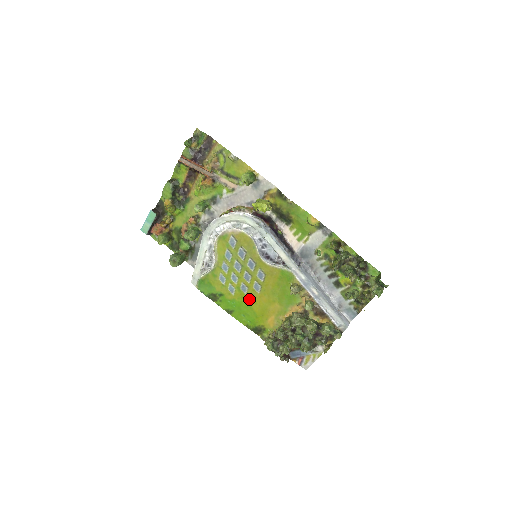
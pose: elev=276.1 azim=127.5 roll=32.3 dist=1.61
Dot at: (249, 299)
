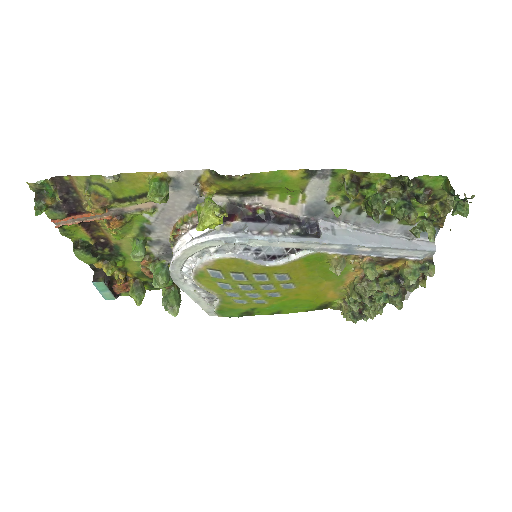
Dot at: (288, 297)
